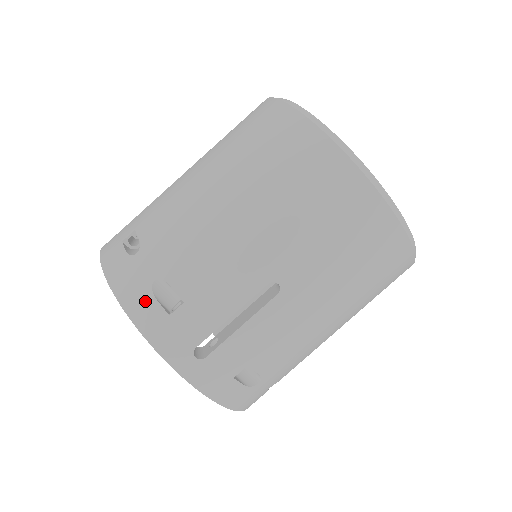
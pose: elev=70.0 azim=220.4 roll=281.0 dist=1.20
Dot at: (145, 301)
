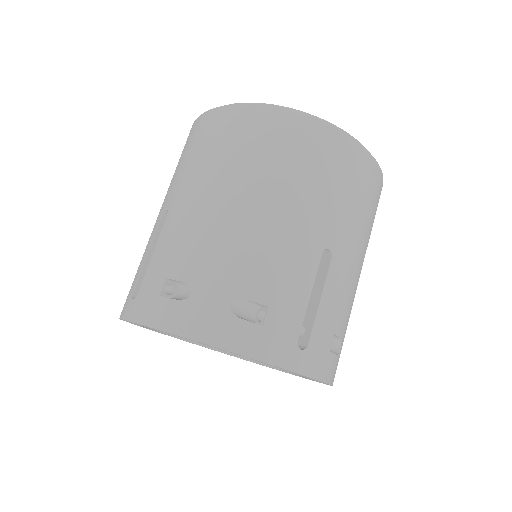
Dot at: (234, 327)
